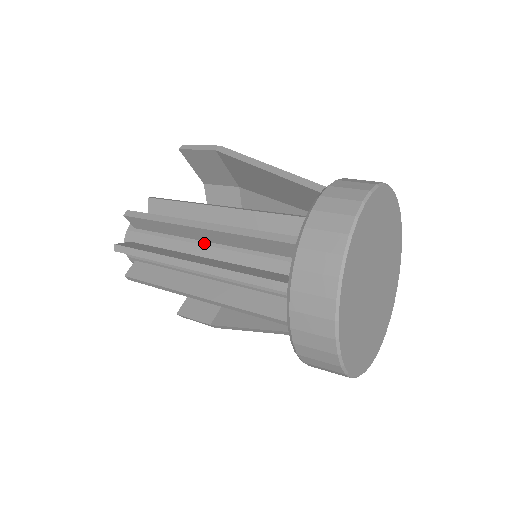
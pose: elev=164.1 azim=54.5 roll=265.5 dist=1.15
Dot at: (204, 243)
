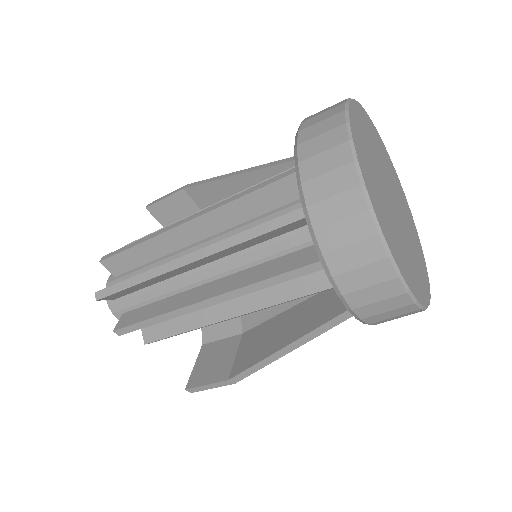
Dot at: (195, 244)
